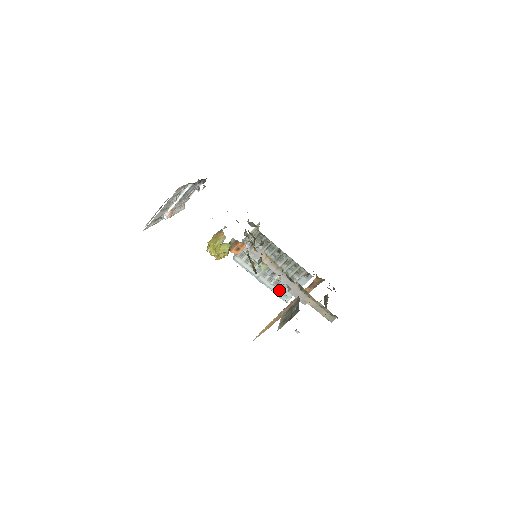
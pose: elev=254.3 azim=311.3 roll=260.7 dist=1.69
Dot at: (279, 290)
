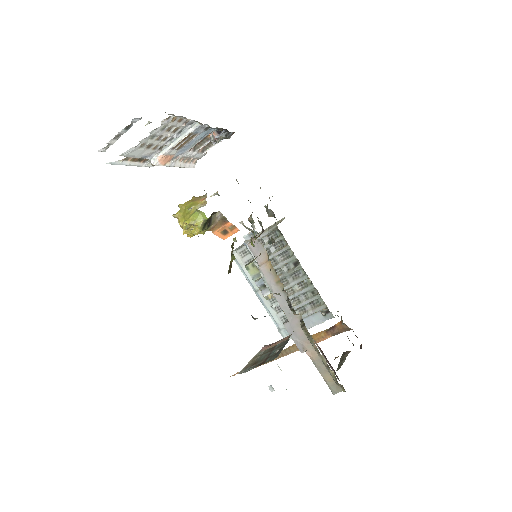
Dot at: (281, 319)
